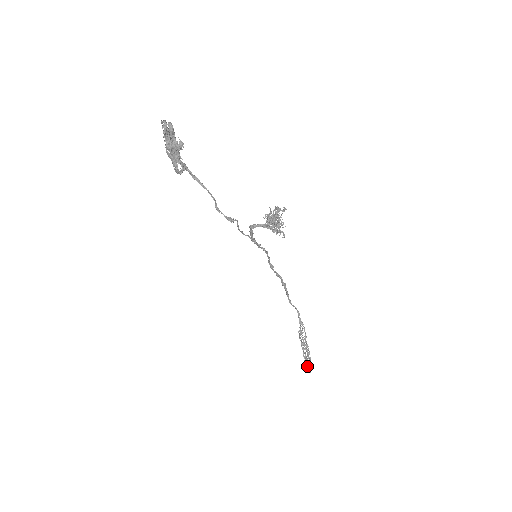
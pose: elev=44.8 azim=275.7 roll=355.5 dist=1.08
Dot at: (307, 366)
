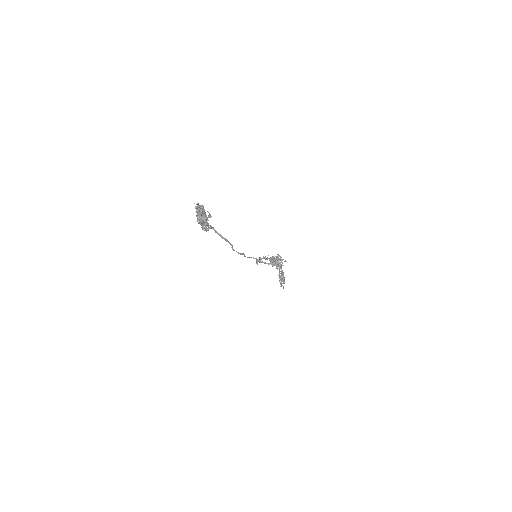
Dot at: occluded
